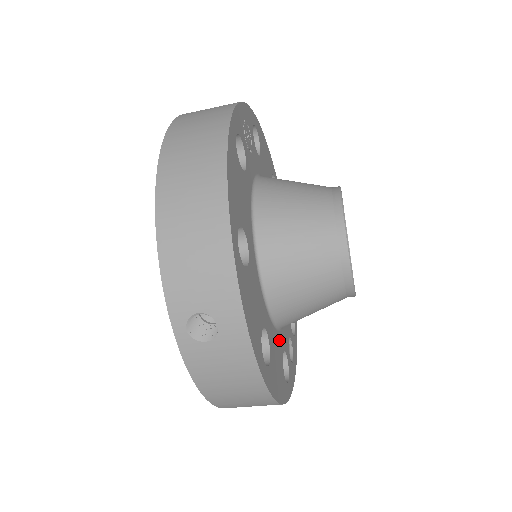
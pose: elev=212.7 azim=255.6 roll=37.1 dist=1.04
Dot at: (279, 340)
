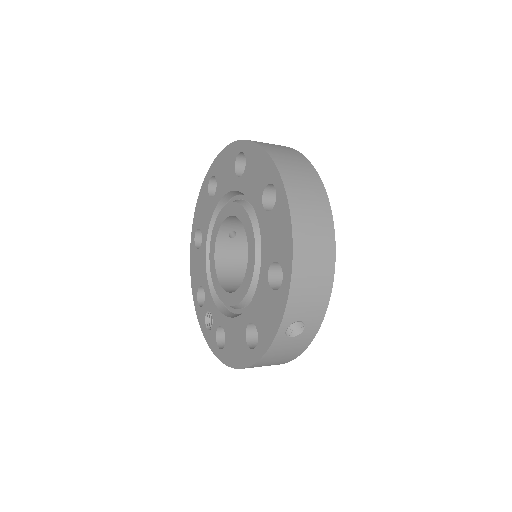
Dot at: occluded
